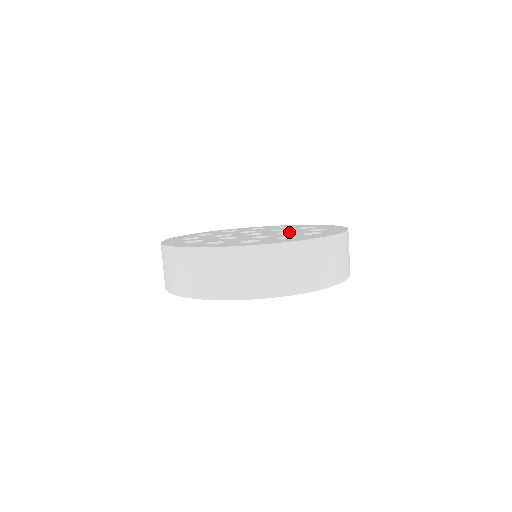
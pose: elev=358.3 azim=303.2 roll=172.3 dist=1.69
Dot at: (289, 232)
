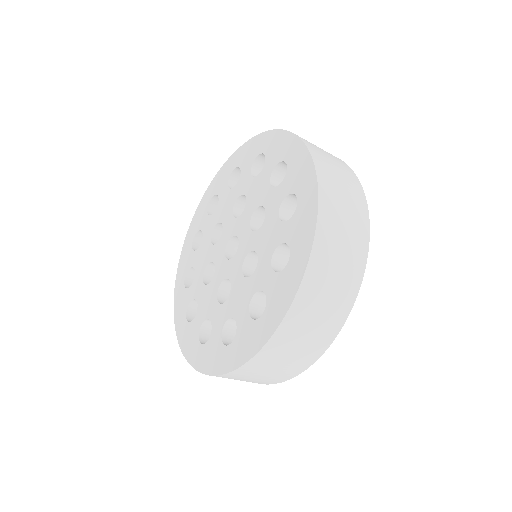
Dot at: (256, 252)
